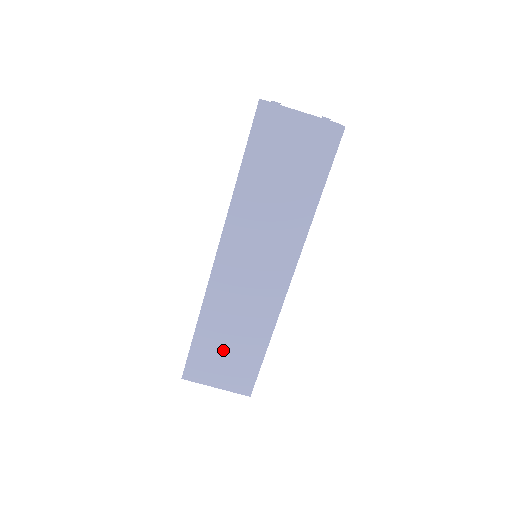
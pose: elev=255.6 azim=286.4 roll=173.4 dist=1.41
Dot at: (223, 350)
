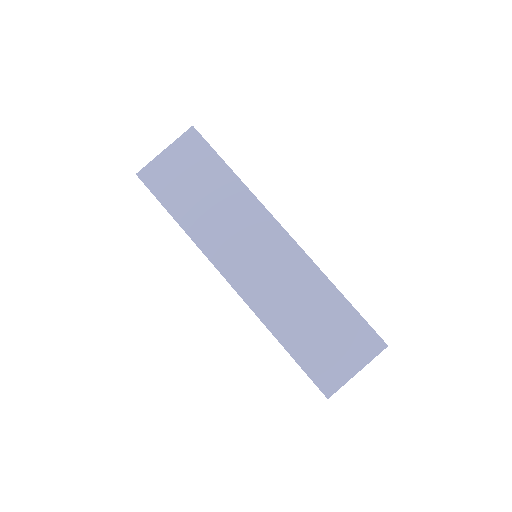
Dot at: (320, 337)
